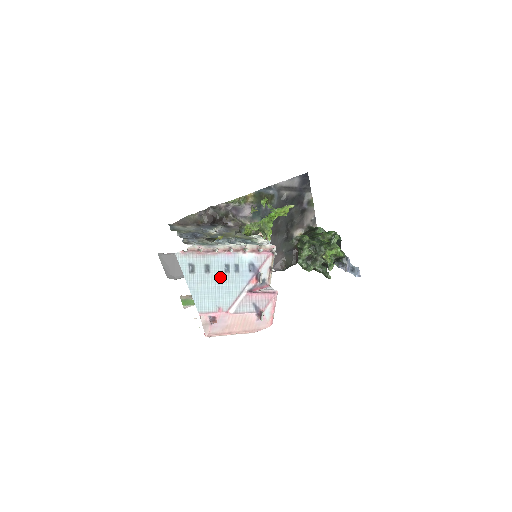
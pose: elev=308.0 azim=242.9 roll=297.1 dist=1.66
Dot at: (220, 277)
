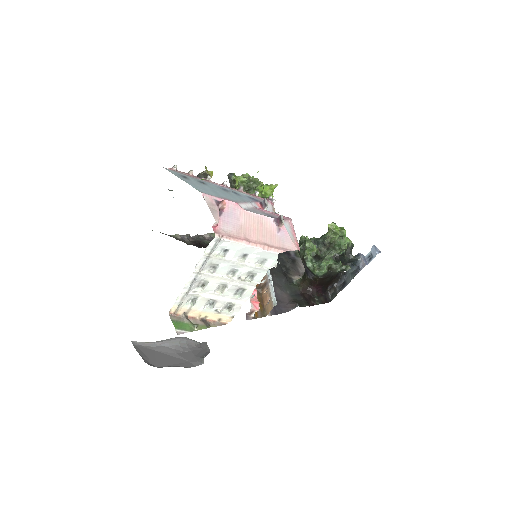
Dot at: (218, 190)
